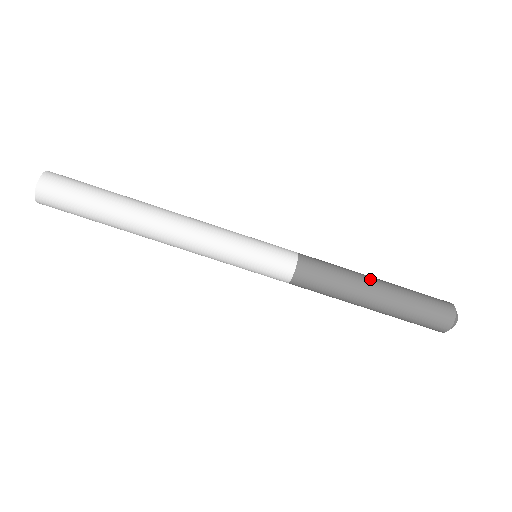
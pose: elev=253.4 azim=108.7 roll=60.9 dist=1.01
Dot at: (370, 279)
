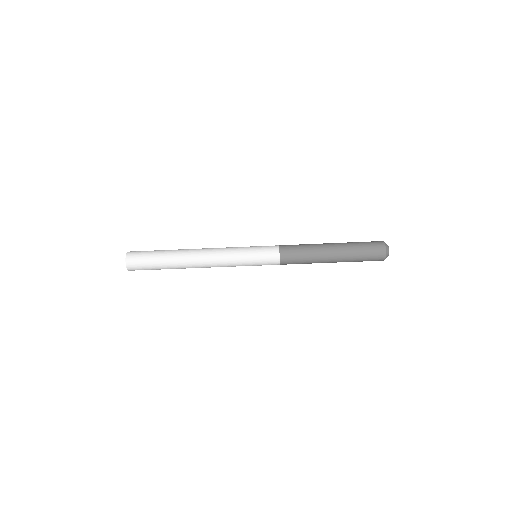
Dot at: (326, 244)
